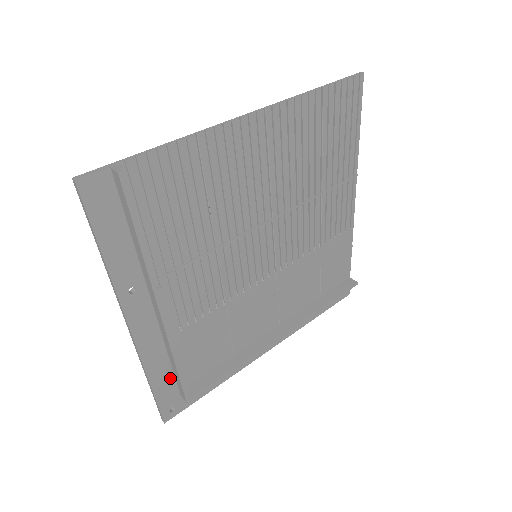
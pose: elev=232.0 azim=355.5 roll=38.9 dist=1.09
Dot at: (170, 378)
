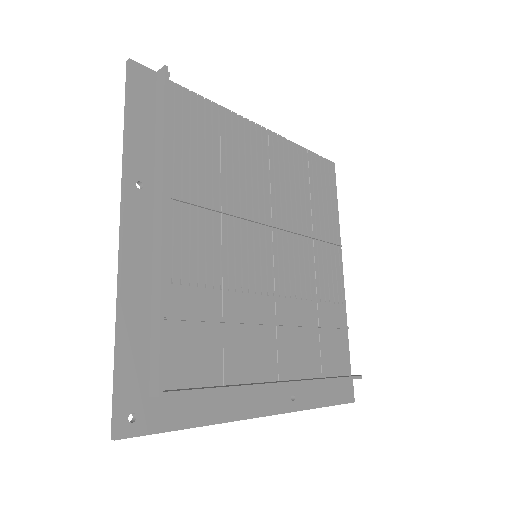
Dot at: (144, 349)
